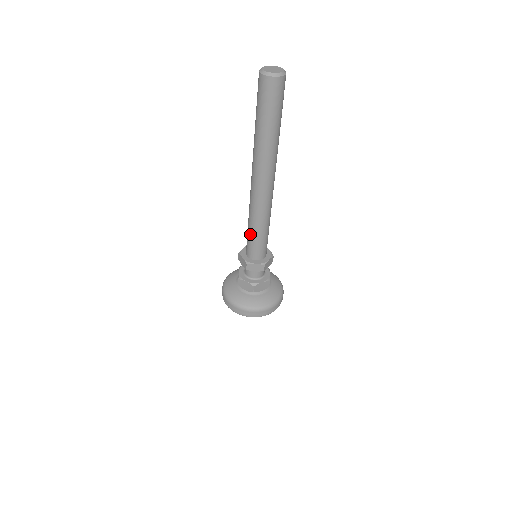
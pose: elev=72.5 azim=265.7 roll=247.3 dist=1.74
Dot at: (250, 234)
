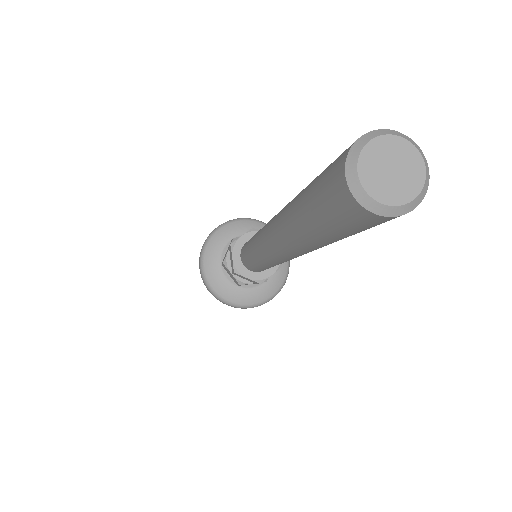
Dot at: (248, 256)
